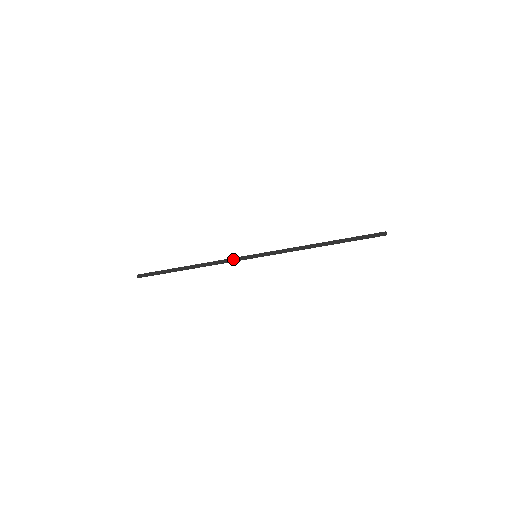
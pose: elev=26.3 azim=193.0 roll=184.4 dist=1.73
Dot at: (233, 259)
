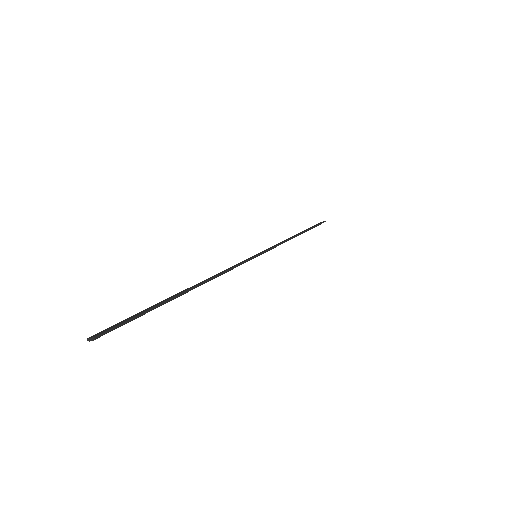
Dot at: occluded
